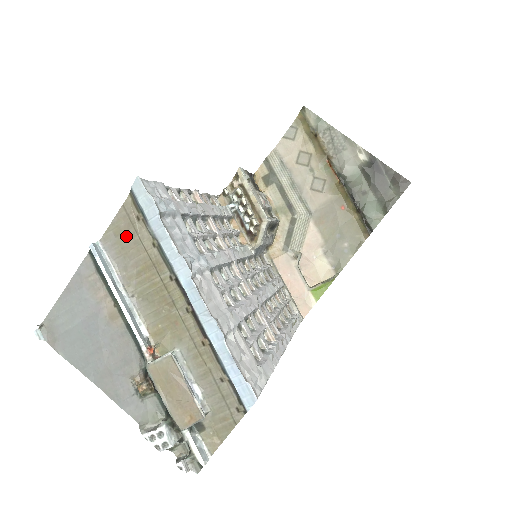
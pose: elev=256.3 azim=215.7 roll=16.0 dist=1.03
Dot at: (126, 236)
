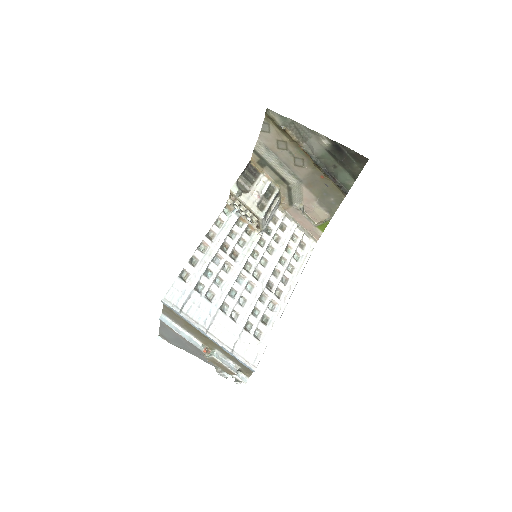
Dot at: (172, 314)
